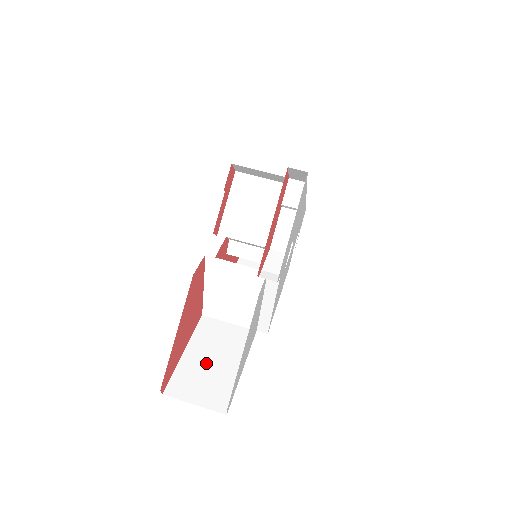
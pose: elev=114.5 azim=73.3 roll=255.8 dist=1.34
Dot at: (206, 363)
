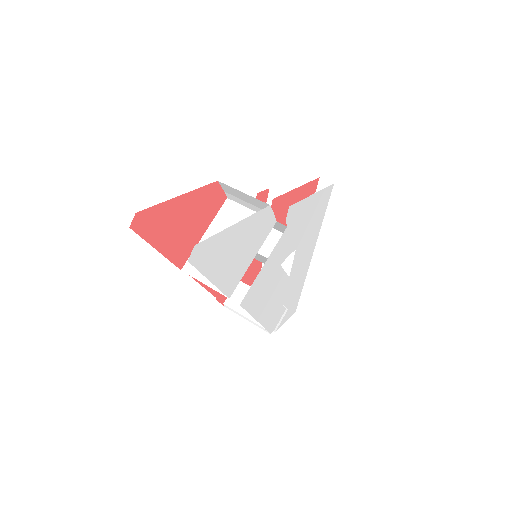
Dot at: occluded
